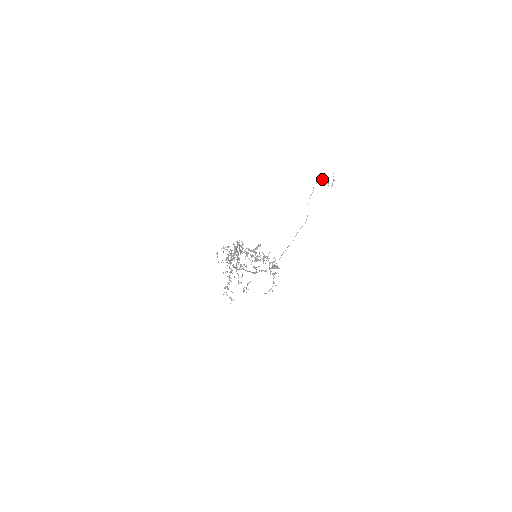
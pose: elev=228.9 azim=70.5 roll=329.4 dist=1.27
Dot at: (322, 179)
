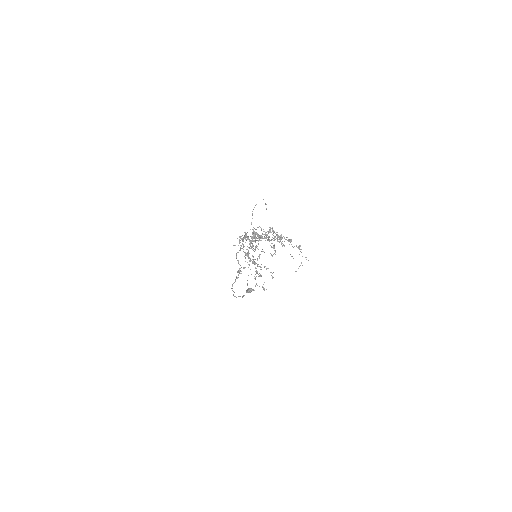
Dot at: occluded
